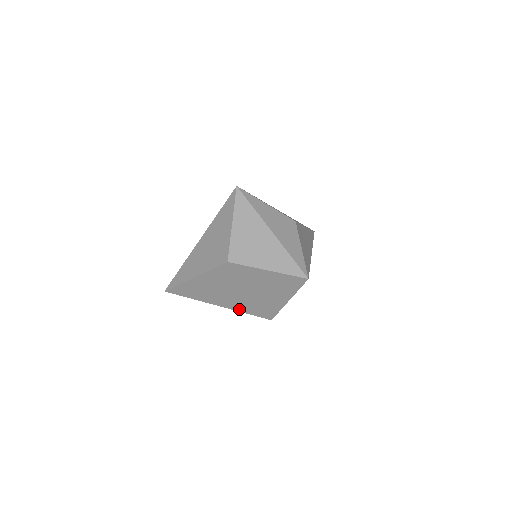
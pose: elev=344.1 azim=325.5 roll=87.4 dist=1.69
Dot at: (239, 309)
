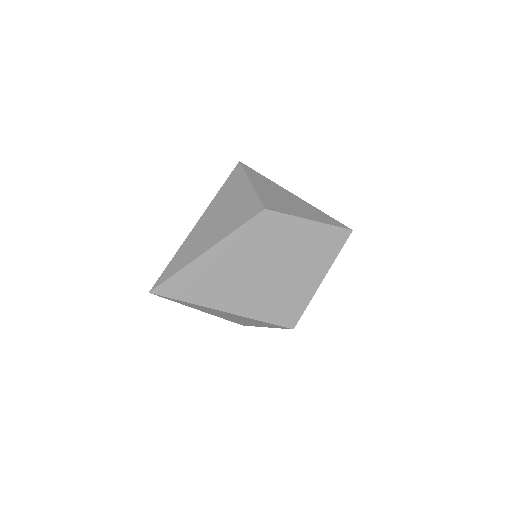
Dot at: (254, 313)
